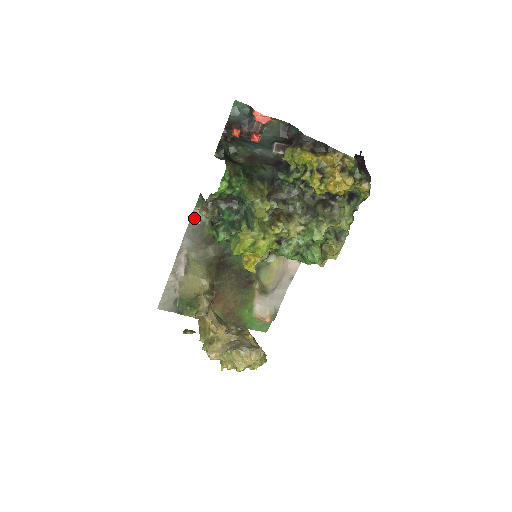
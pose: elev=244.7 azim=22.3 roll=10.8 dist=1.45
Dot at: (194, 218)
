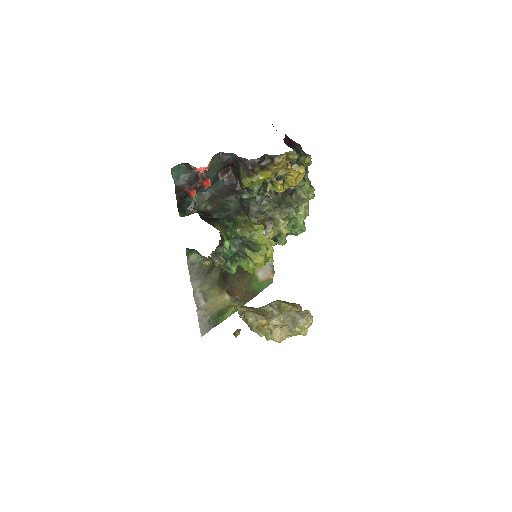
Dot at: (190, 266)
